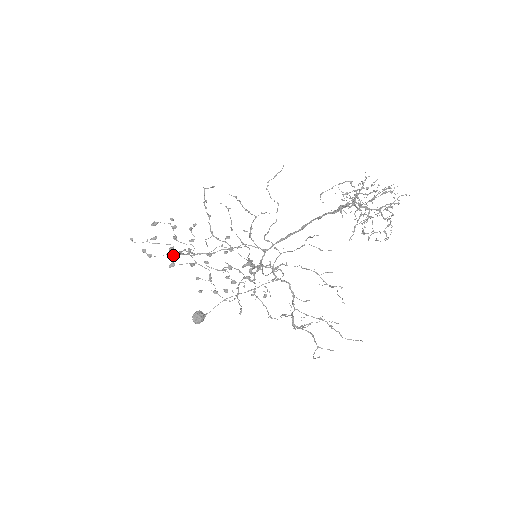
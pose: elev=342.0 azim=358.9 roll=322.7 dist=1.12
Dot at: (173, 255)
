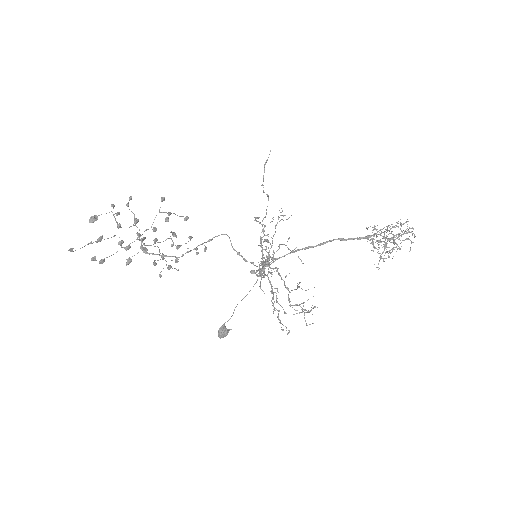
Dot at: occluded
